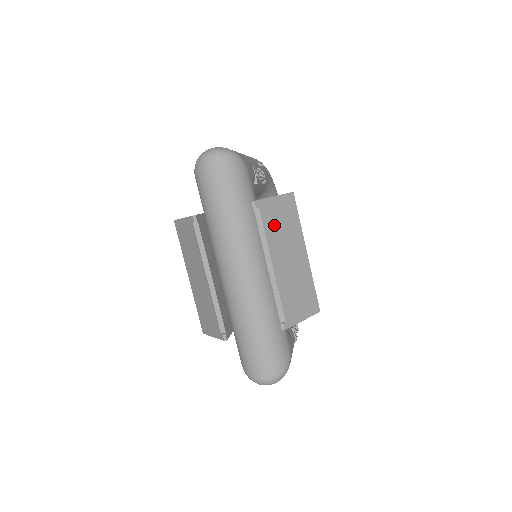
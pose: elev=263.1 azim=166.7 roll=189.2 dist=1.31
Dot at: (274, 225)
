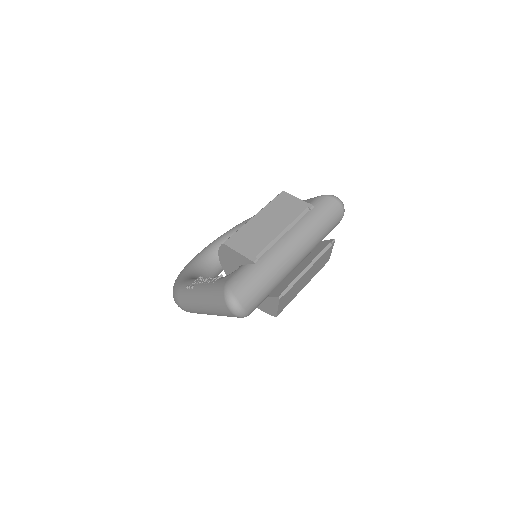
Dot at: (322, 259)
